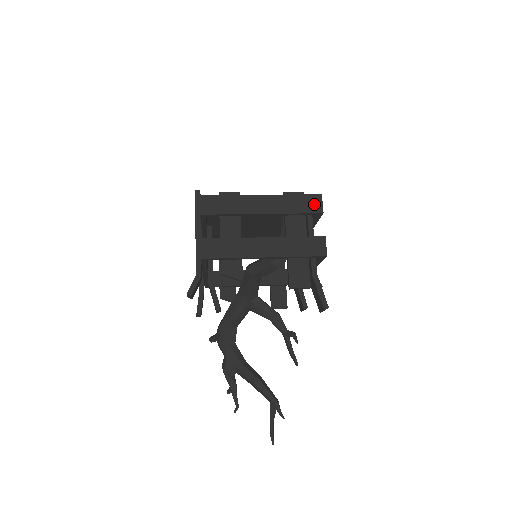
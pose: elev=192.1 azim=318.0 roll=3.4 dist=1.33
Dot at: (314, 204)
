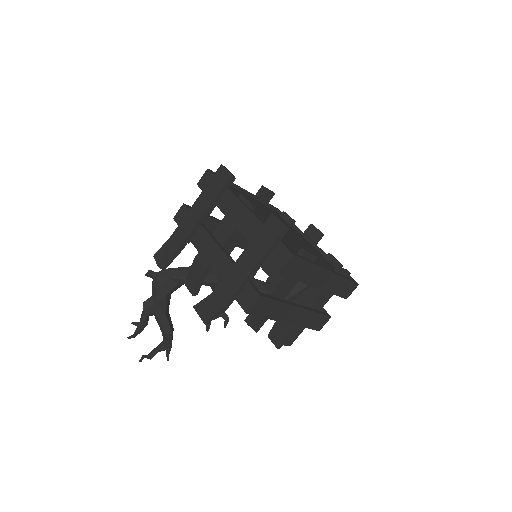
Dot at: (349, 291)
